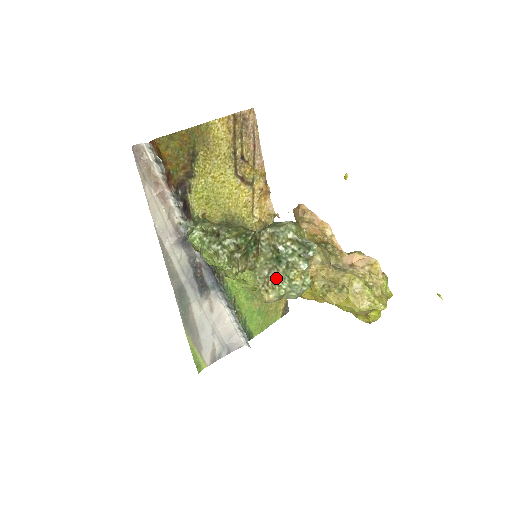
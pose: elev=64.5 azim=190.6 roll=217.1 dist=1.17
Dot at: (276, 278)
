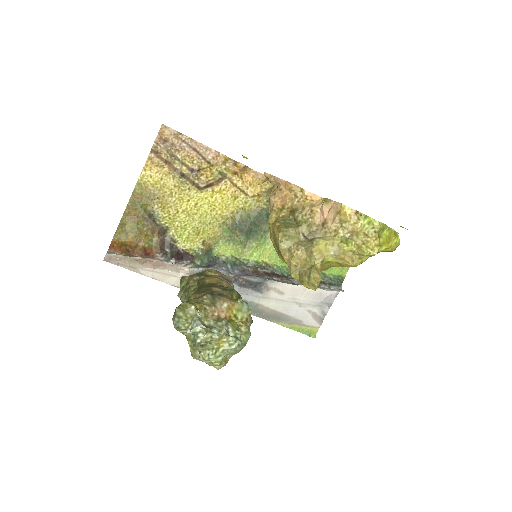
Dot at: (202, 359)
